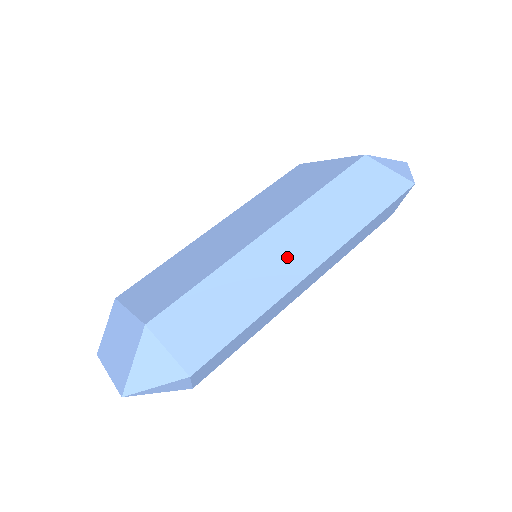
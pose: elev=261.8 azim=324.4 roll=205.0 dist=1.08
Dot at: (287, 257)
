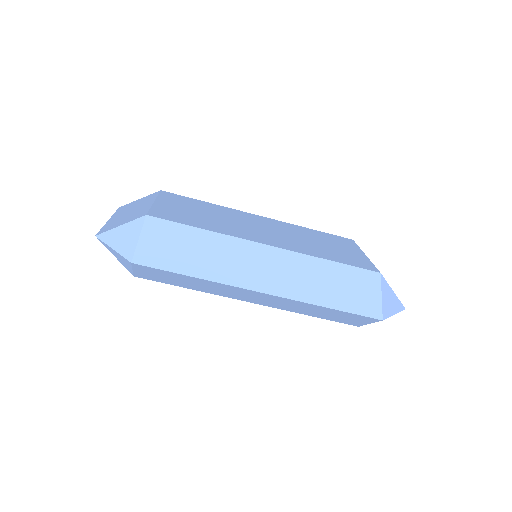
Dot at: (257, 269)
